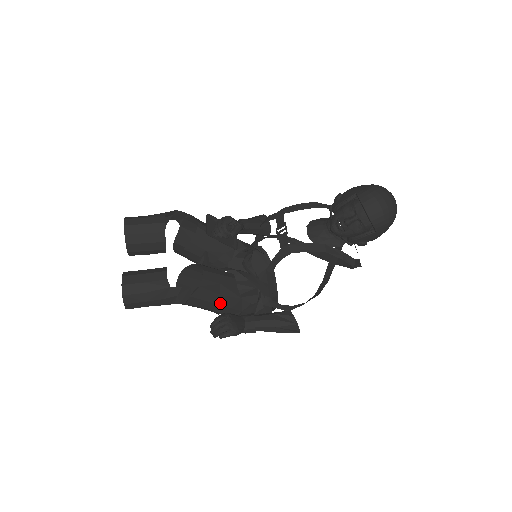
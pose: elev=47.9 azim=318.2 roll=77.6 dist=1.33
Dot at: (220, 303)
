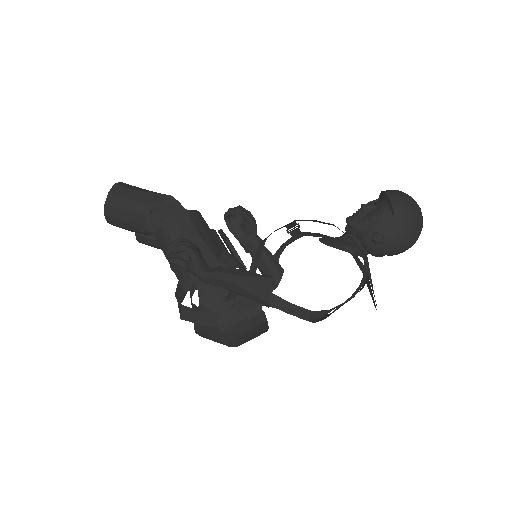
Dot at: occluded
